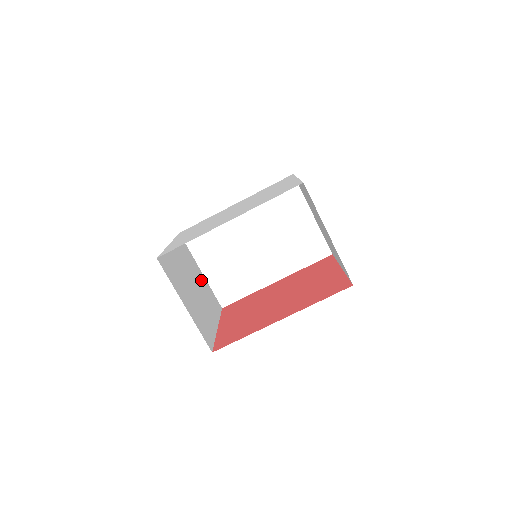
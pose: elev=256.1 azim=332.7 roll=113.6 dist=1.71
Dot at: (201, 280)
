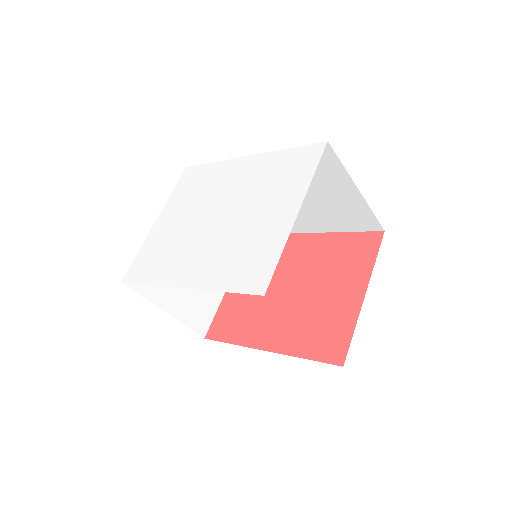
Dot at: occluded
